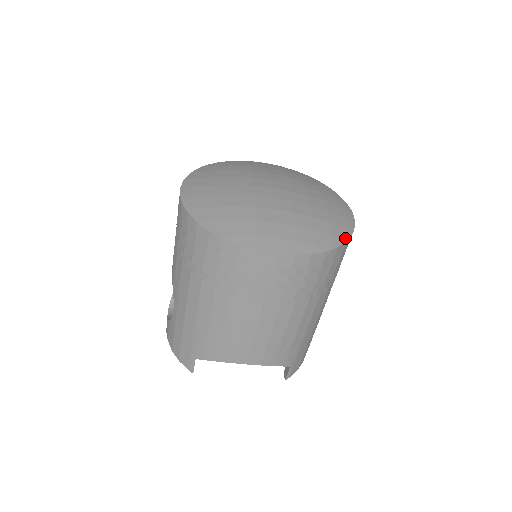
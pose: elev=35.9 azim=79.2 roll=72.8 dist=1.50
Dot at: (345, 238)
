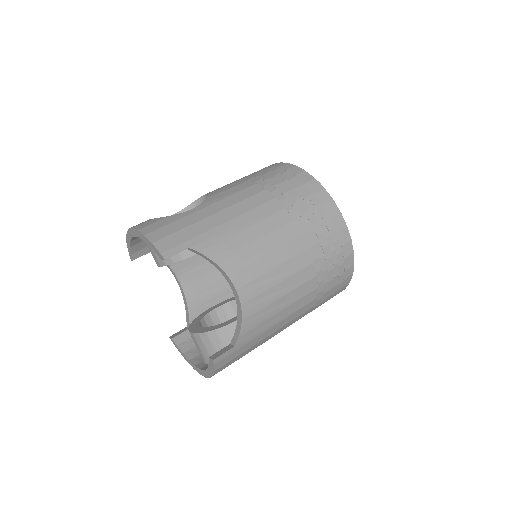
Dot at: occluded
